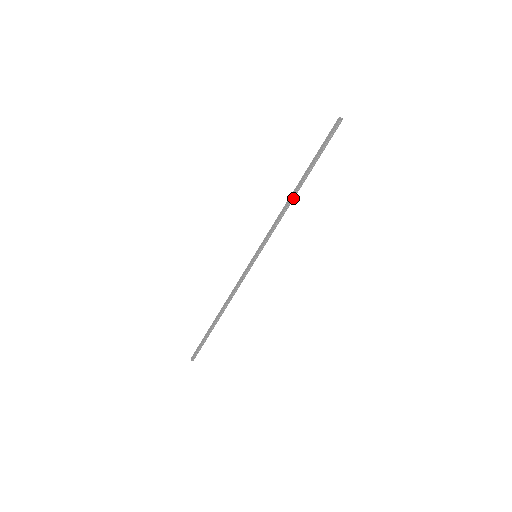
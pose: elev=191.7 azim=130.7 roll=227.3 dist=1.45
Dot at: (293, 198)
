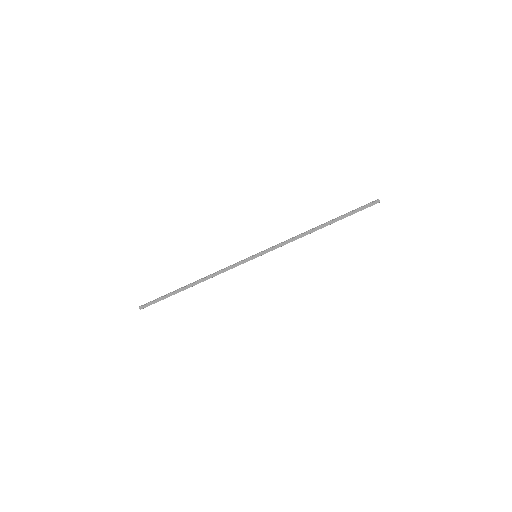
Dot at: occluded
